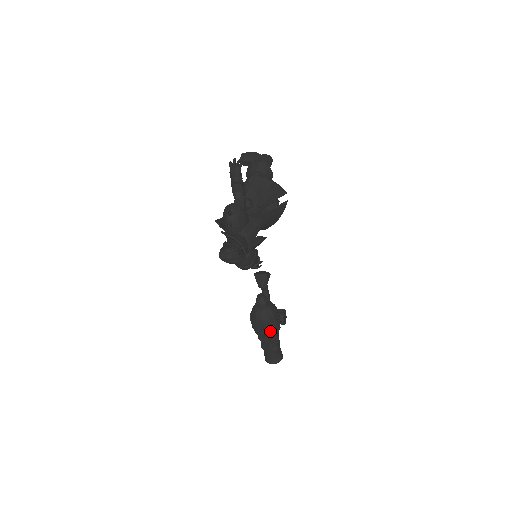
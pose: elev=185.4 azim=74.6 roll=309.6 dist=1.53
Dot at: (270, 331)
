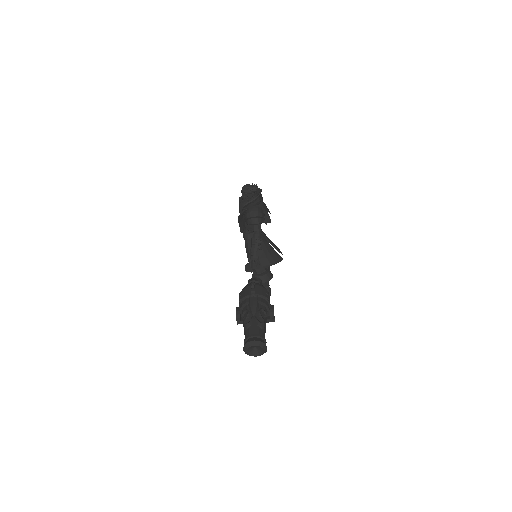
Dot at: (260, 294)
